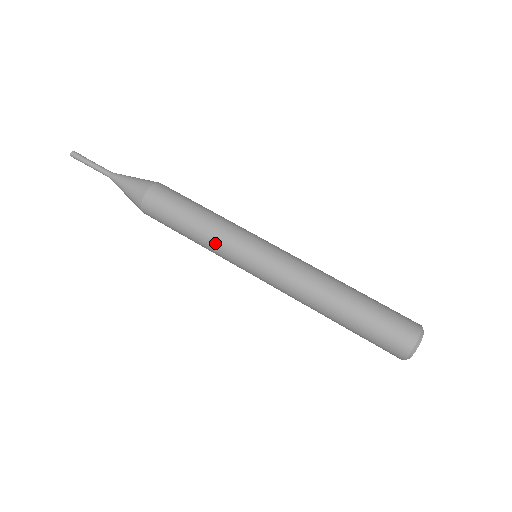
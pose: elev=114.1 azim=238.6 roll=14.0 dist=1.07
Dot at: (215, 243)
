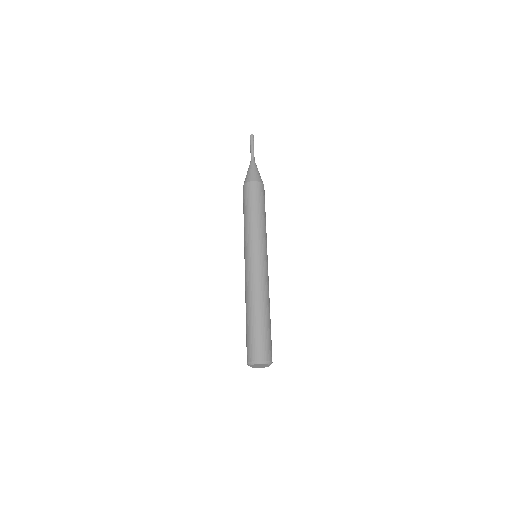
Dot at: (244, 234)
